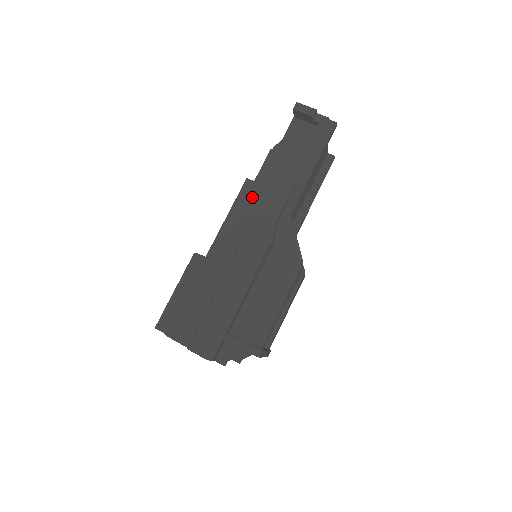
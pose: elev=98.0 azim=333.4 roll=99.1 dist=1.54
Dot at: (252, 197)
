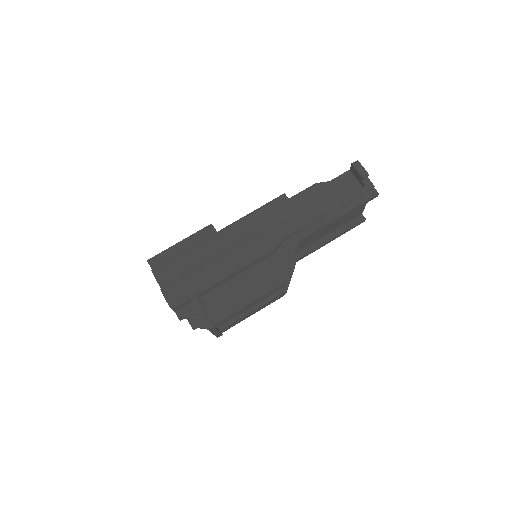
Dot at: (279, 209)
